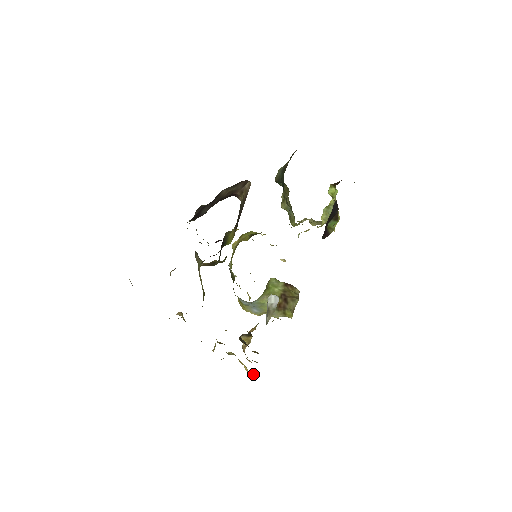
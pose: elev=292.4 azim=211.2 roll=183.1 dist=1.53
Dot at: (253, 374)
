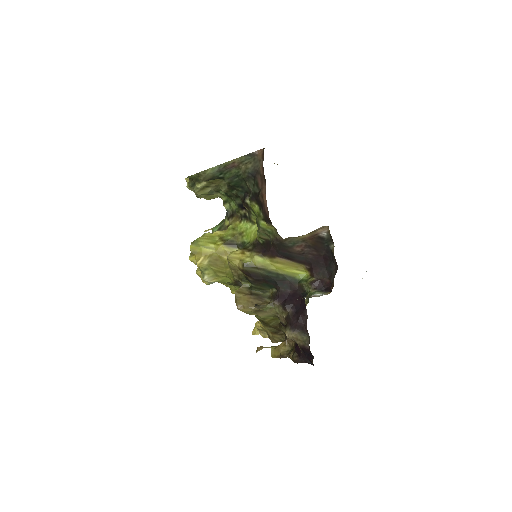
Dot at: occluded
